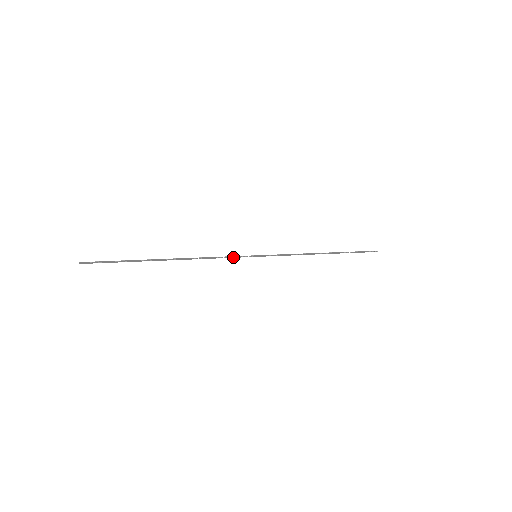
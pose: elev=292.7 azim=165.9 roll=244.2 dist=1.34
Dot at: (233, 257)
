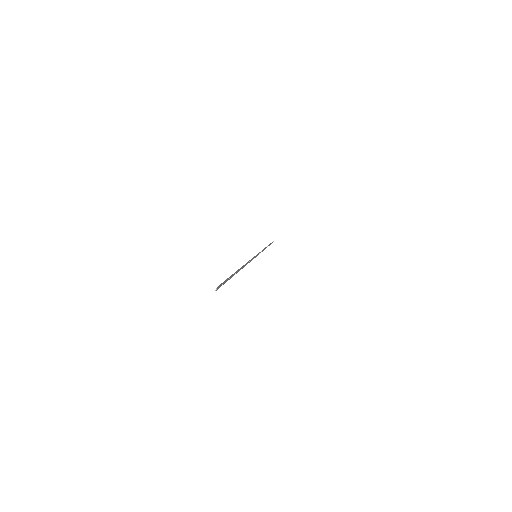
Dot at: (251, 260)
